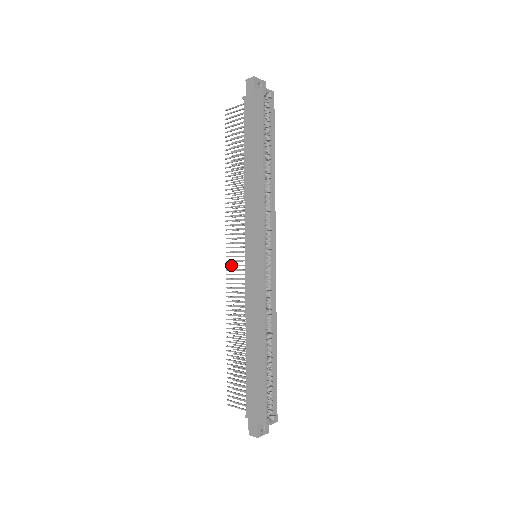
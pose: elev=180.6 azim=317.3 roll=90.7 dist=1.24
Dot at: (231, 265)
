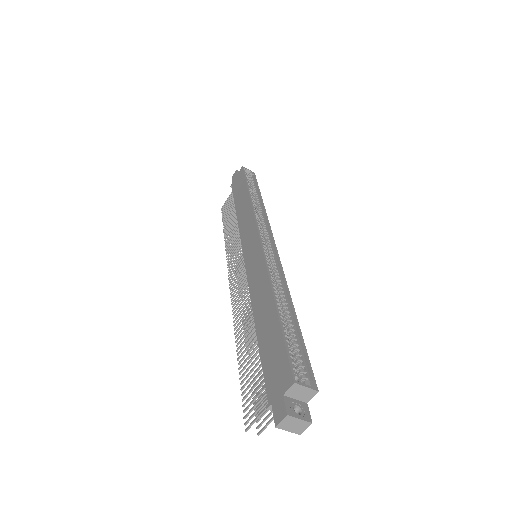
Dot at: (234, 284)
